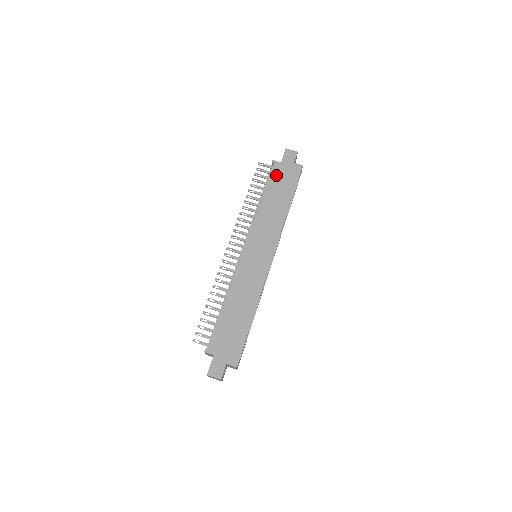
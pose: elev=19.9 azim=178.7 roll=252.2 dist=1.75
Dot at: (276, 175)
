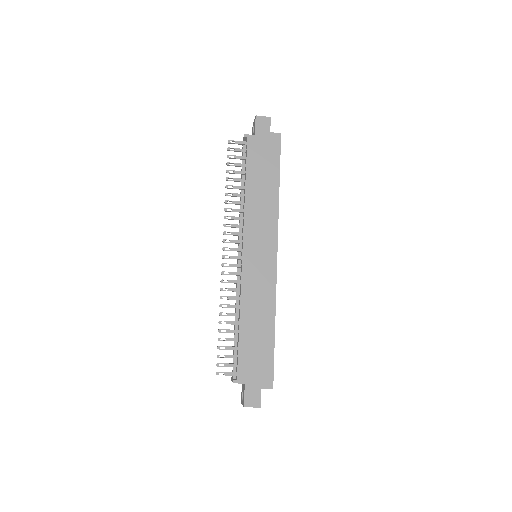
Dot at: (254, 153)
